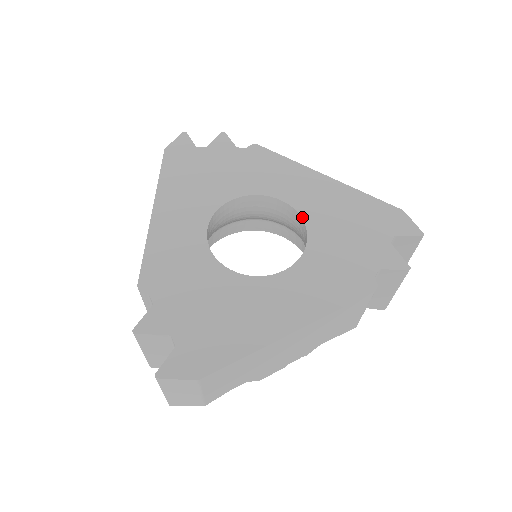
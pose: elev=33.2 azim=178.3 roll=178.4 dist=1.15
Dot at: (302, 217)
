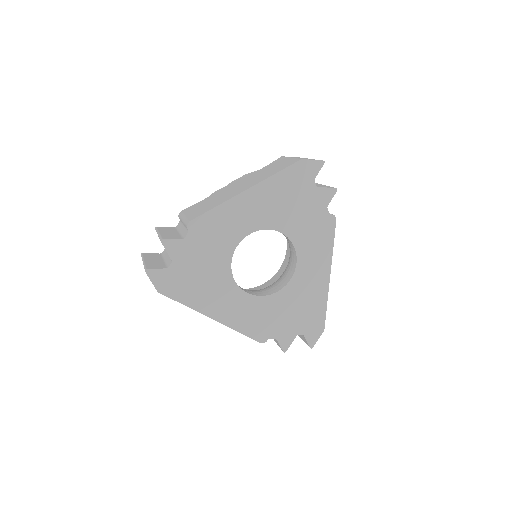
Dot at: (269, 229)
